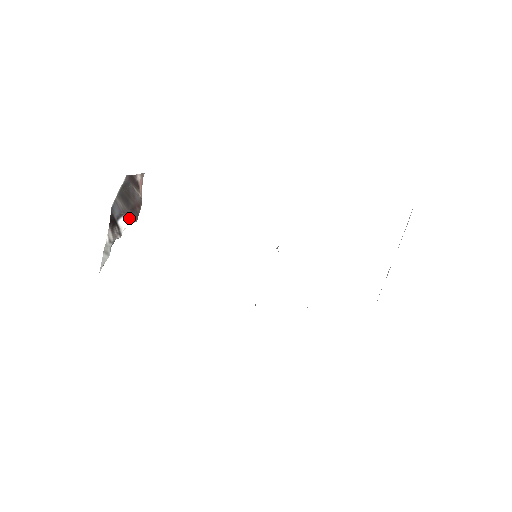
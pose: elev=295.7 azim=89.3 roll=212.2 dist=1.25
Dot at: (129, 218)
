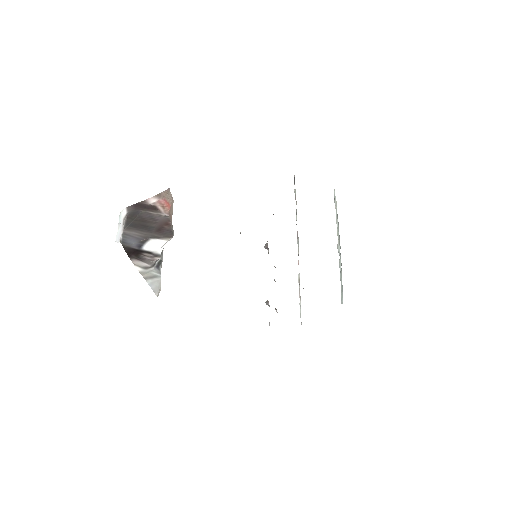
Dot at: (159, 239)
